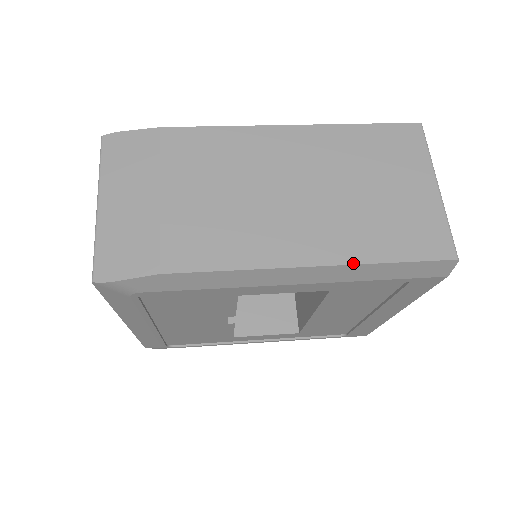
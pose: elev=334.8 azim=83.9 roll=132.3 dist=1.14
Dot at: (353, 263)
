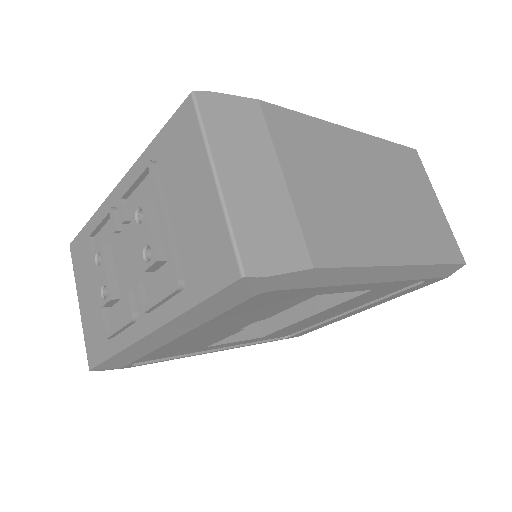
Dot at: (424, 263)
